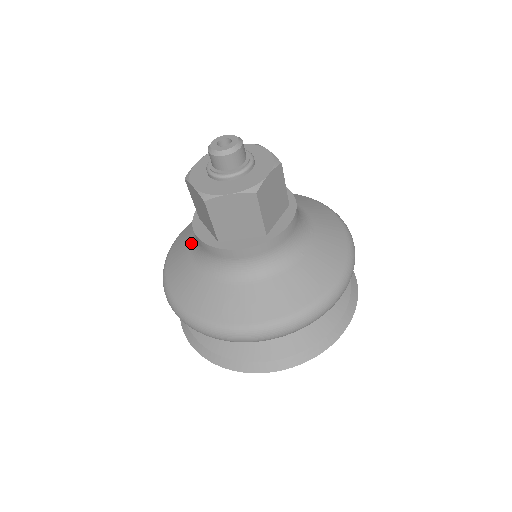
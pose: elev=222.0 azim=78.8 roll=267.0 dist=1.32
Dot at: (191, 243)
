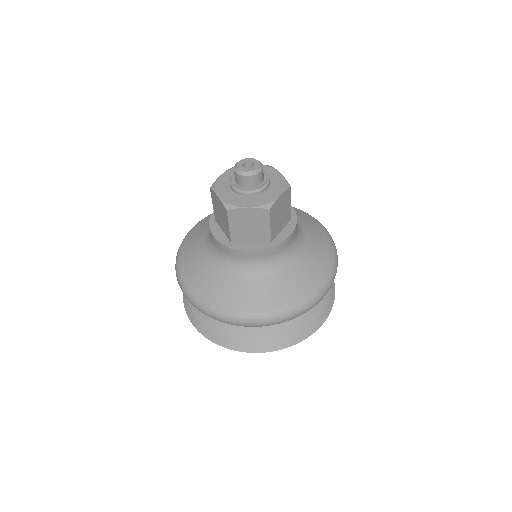
Dot at: (204, 239)
